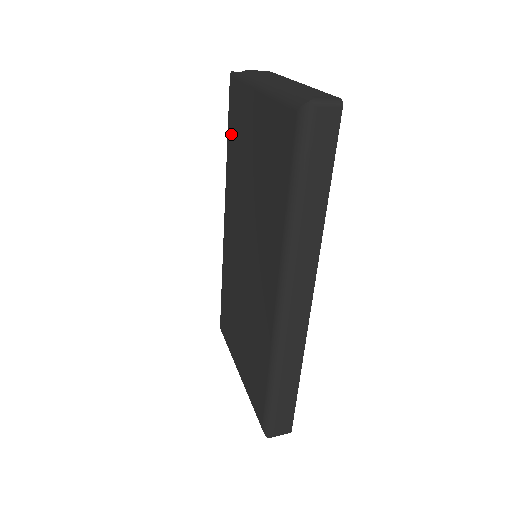
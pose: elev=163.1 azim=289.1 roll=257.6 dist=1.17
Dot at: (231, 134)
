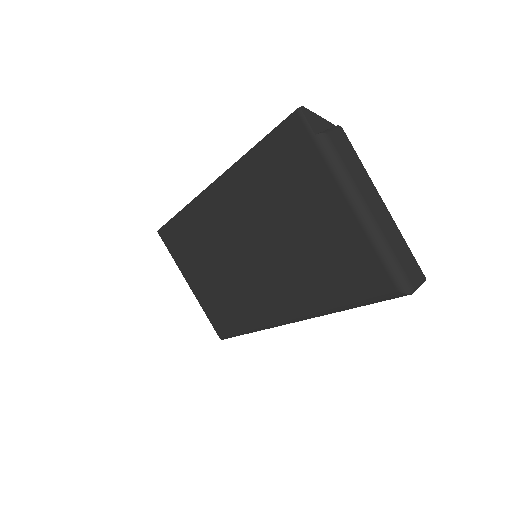
Dot at: (267, 155)
